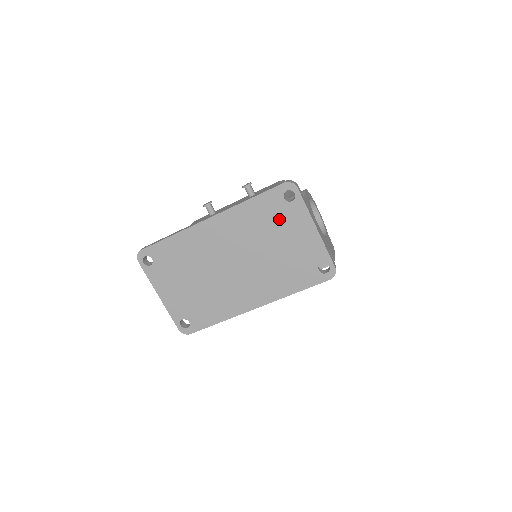
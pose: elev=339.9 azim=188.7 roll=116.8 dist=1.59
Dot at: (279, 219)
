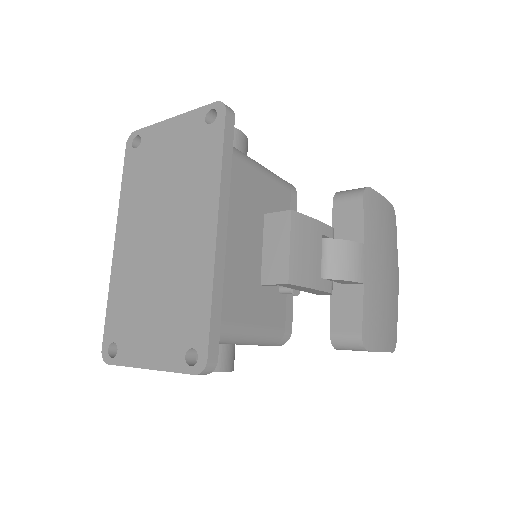
Dot at: (148, 160)
